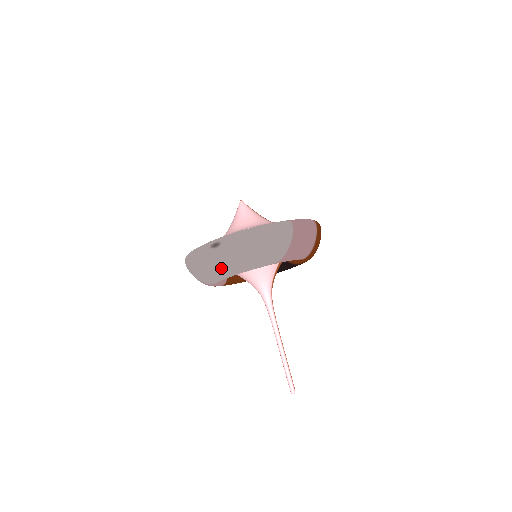
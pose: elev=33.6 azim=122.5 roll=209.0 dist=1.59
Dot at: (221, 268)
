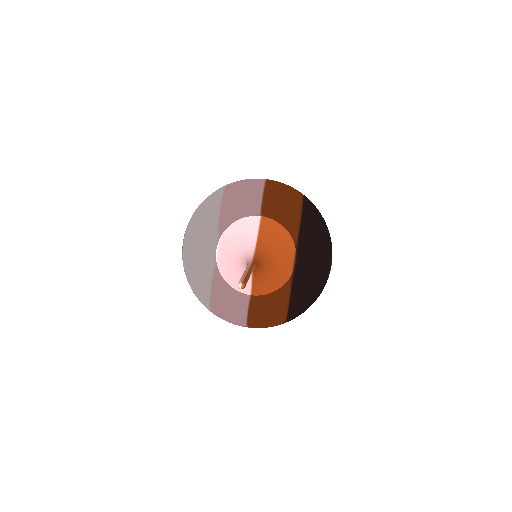
Dot at: (187, 255)
